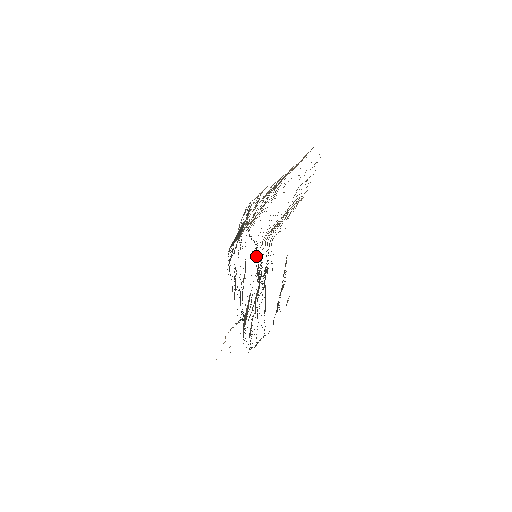
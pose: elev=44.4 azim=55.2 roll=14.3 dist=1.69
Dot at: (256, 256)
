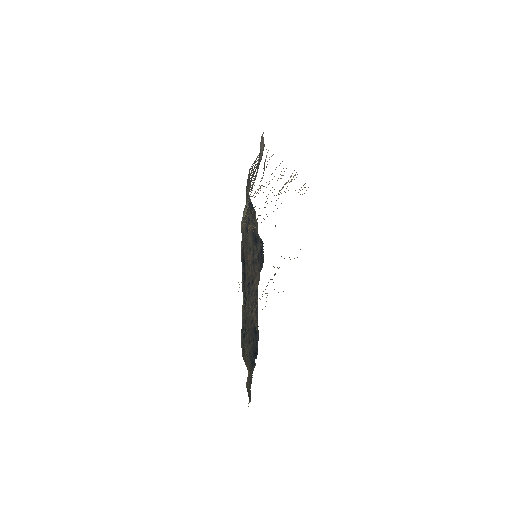
Dot at: (246, 286)
